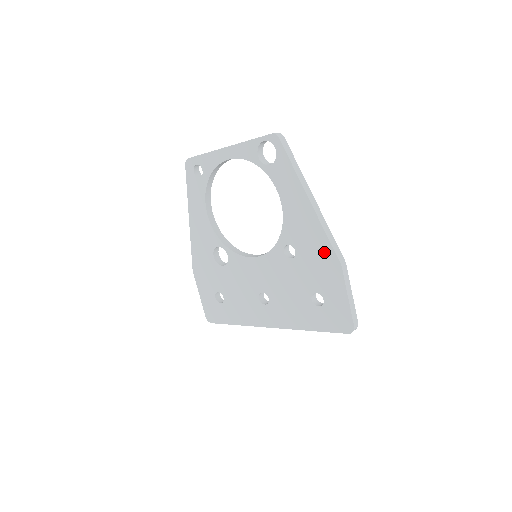
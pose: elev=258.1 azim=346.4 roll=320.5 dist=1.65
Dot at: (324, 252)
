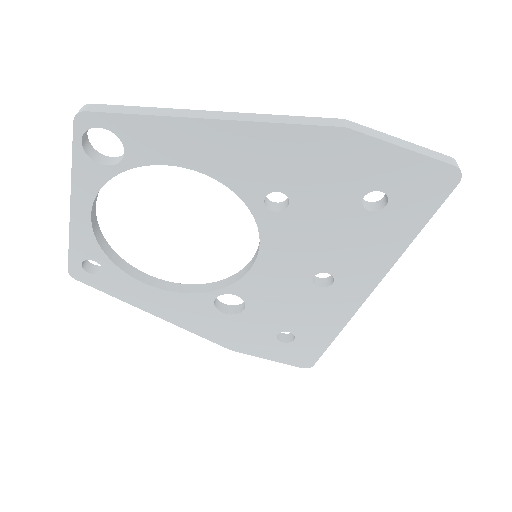
Dot at: (308, 145)
